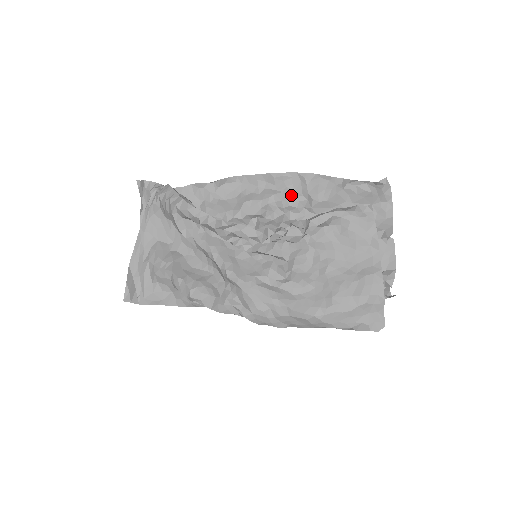
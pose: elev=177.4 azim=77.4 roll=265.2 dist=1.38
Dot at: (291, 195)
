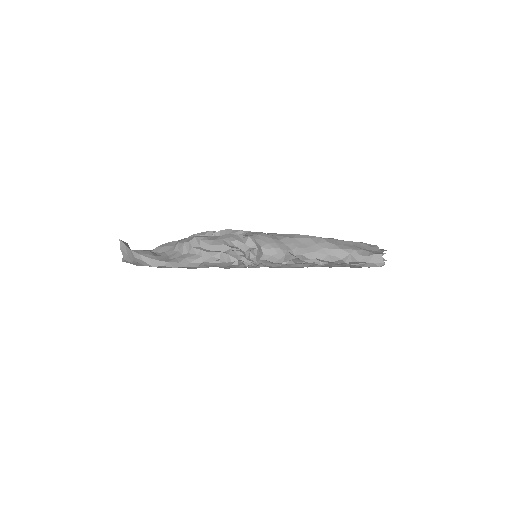
Dot at: occluded
